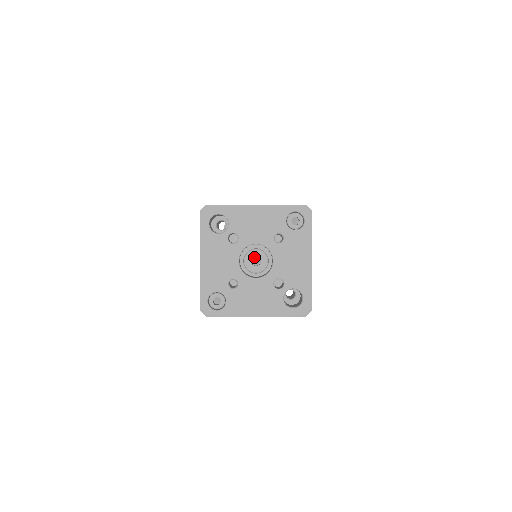
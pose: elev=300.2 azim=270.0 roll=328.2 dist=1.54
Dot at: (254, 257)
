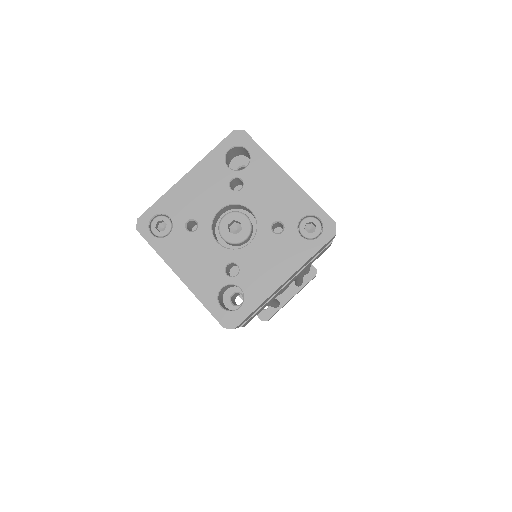
Dot at: (238, 224)
